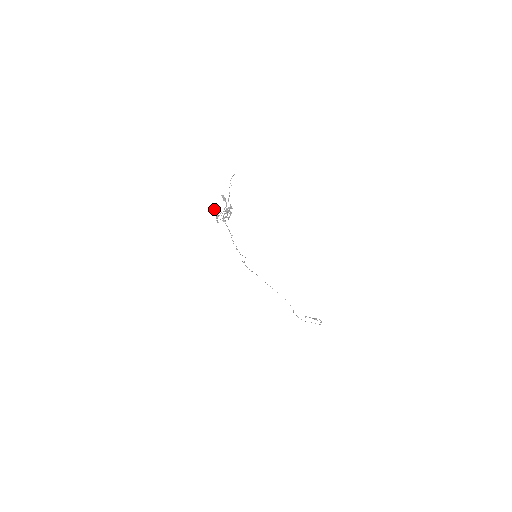
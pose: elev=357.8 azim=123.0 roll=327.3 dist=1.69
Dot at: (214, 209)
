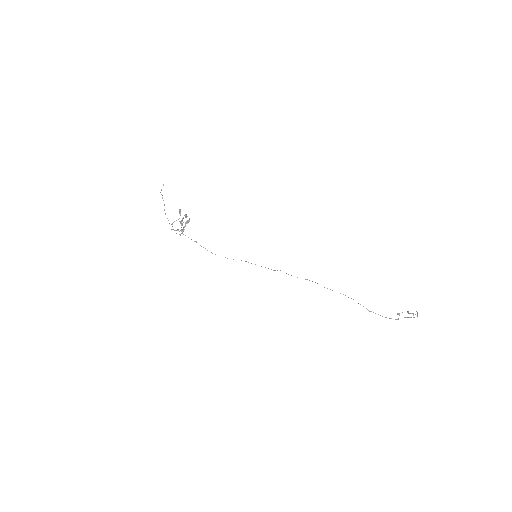
Dot at: occluded
